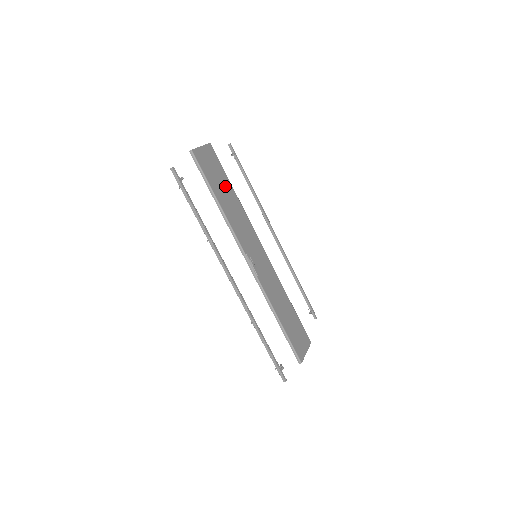
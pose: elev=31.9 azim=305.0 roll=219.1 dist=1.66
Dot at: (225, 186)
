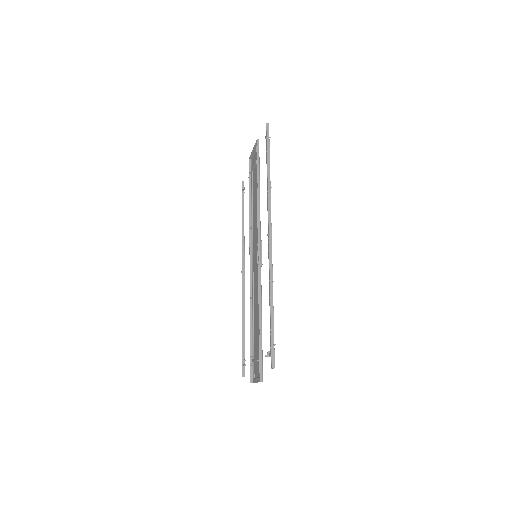
Dot at: (254, 190)
